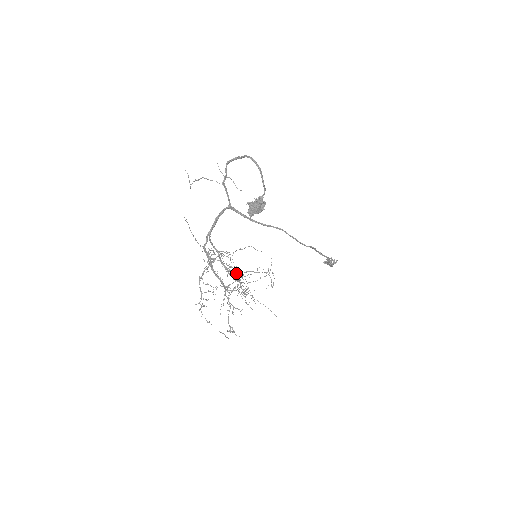
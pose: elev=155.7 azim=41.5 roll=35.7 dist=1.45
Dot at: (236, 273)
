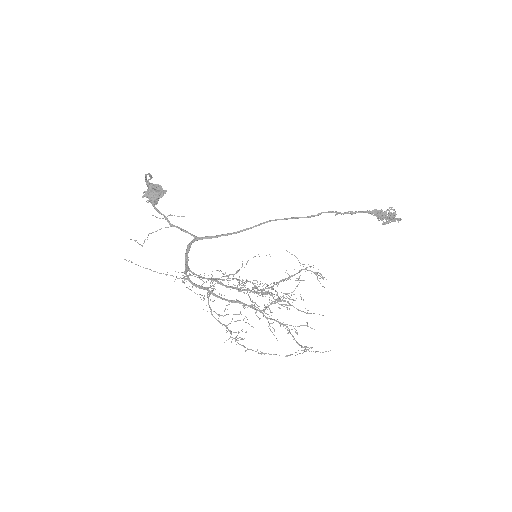
Dot at: occluded
